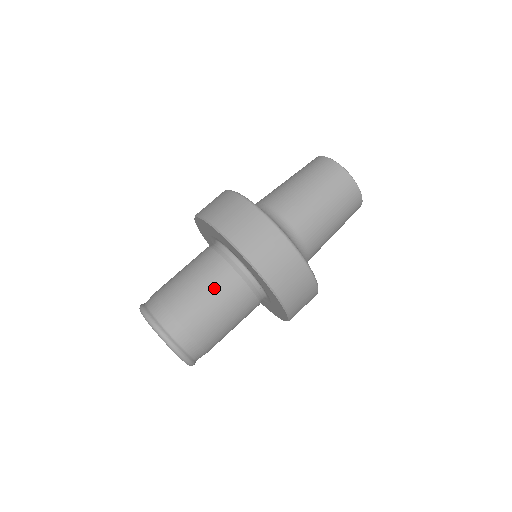
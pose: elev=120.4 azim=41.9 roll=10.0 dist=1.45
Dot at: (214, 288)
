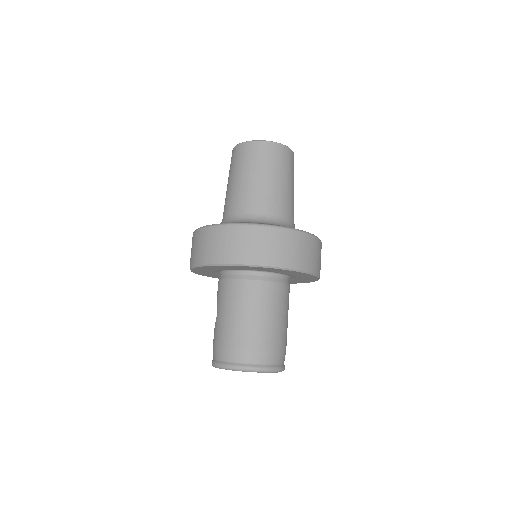
Dot at: (260, 306)
